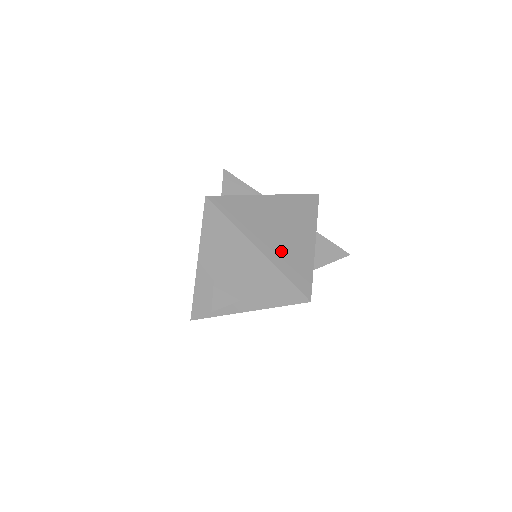
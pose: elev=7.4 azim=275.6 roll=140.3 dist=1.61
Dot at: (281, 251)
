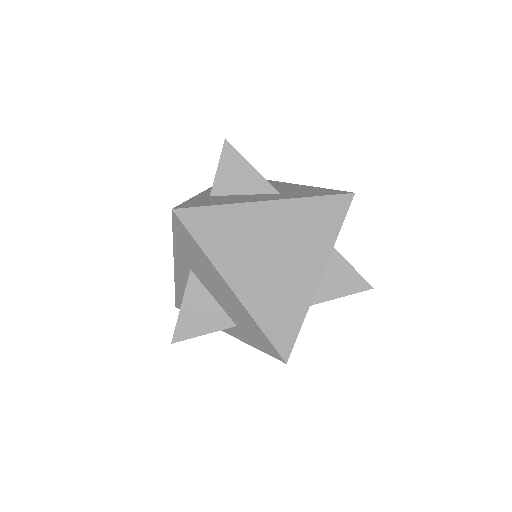
Dot at: (265, 291)
